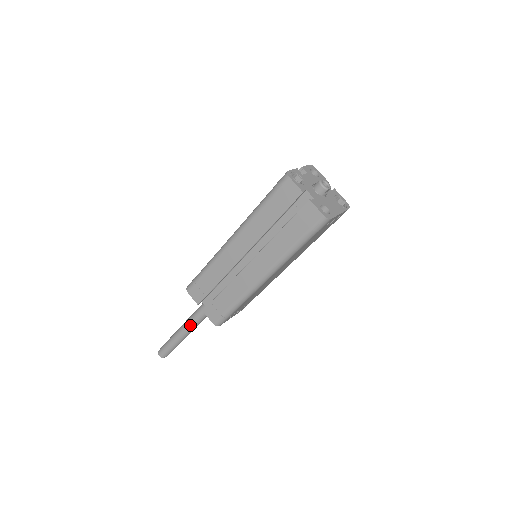
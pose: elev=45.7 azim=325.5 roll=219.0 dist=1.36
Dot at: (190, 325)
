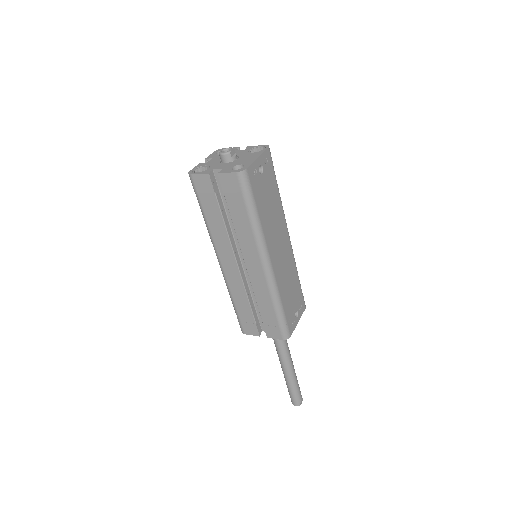
Dot at: (283, 359)
